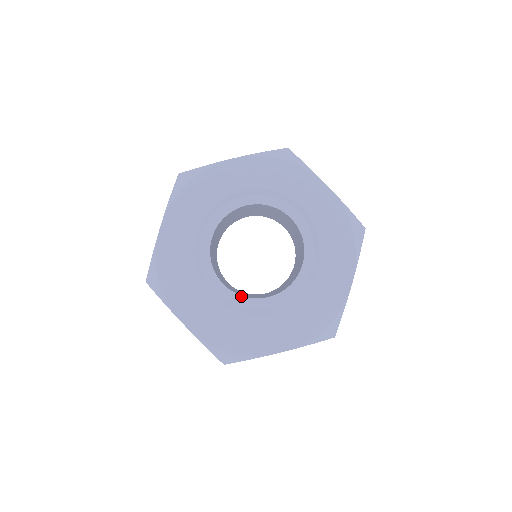
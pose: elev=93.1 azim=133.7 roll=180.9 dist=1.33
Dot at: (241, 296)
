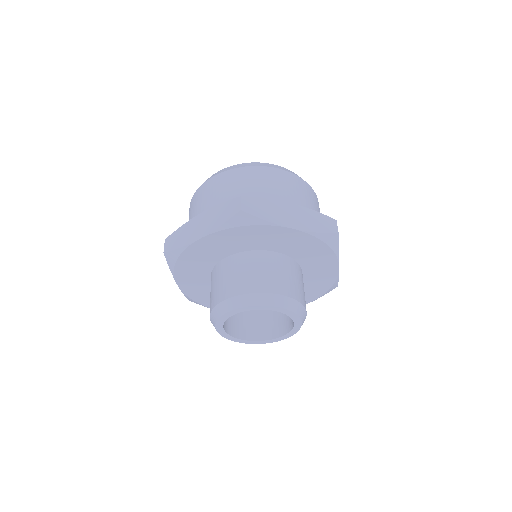
Dot at: (230, 336)
